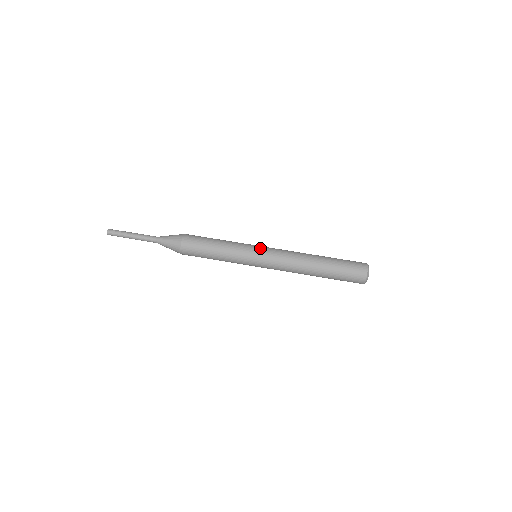
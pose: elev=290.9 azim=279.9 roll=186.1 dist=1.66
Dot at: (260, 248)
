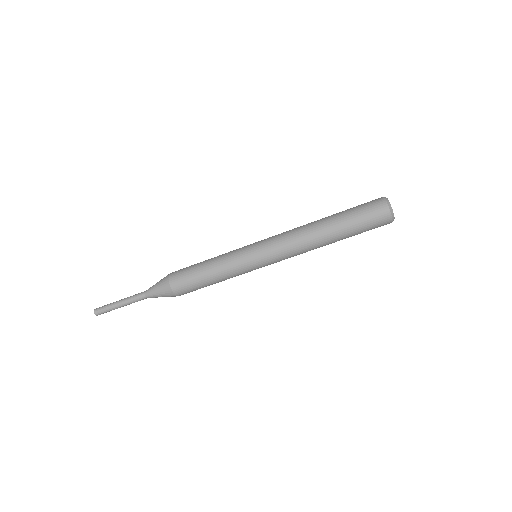
Dot at: (255, 251)
